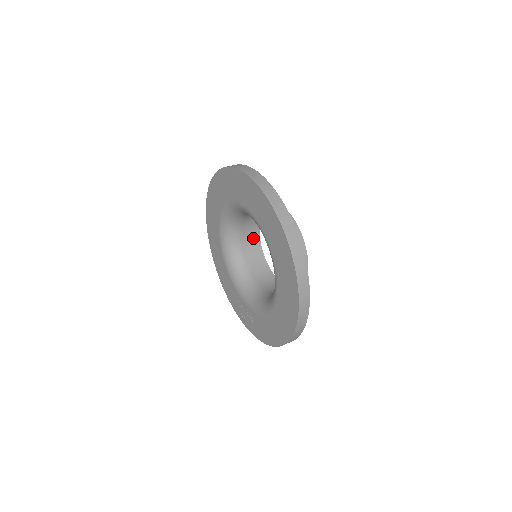
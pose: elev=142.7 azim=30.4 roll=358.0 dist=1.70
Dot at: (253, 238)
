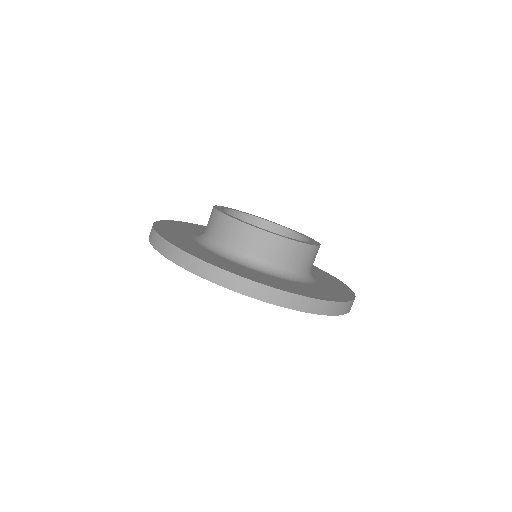
Dot at: occluded
